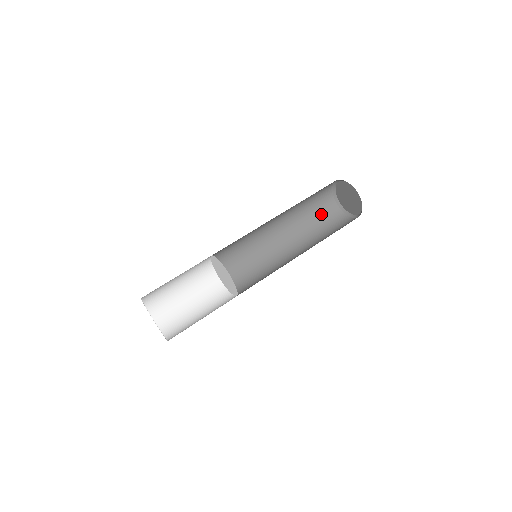
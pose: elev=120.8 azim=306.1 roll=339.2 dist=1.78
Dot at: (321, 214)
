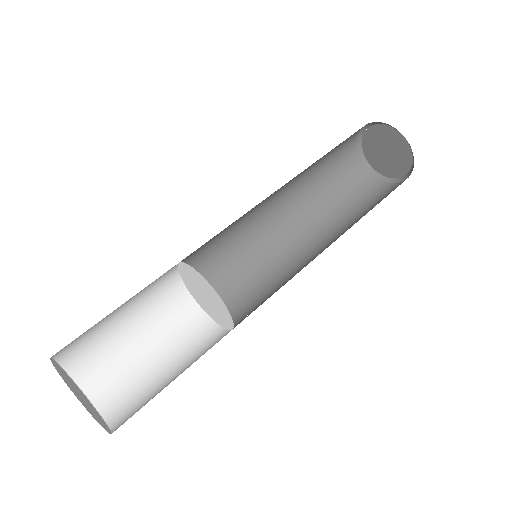
Dot at: (354, 193)
